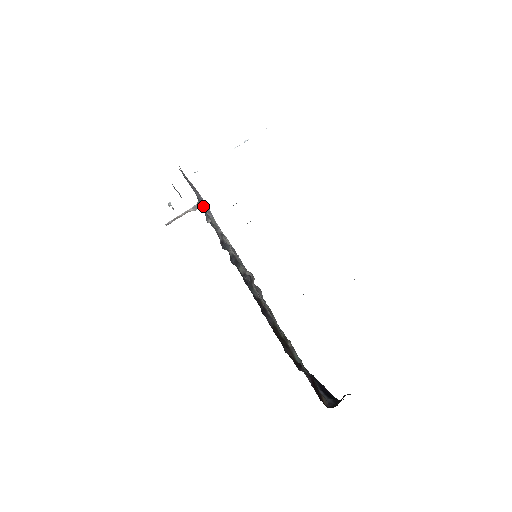
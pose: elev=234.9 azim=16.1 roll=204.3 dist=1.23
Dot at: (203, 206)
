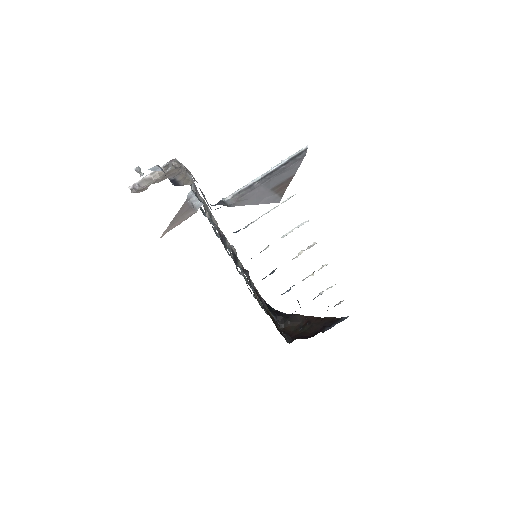
Dot at: occluded
